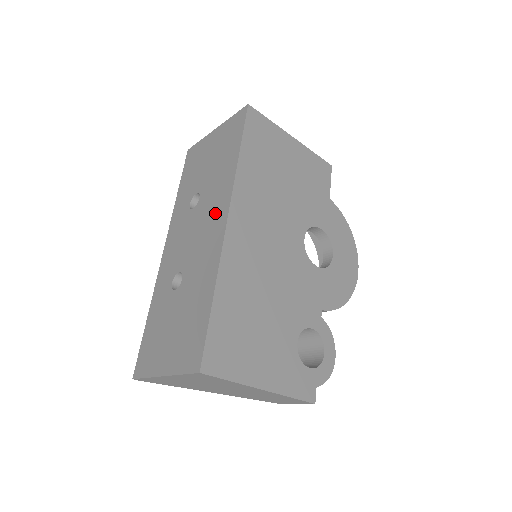
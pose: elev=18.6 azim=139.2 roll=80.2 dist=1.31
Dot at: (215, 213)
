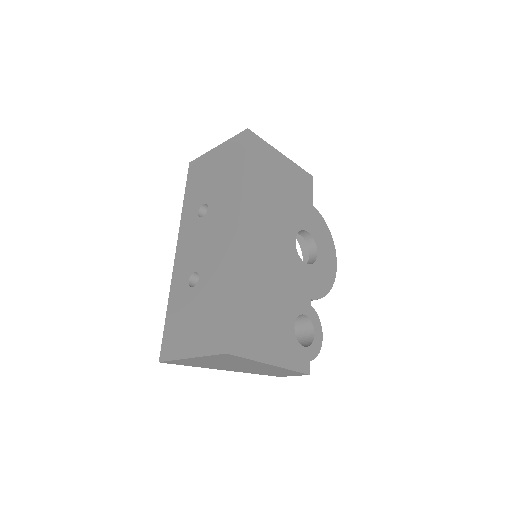
Dot at: (225, 222)
